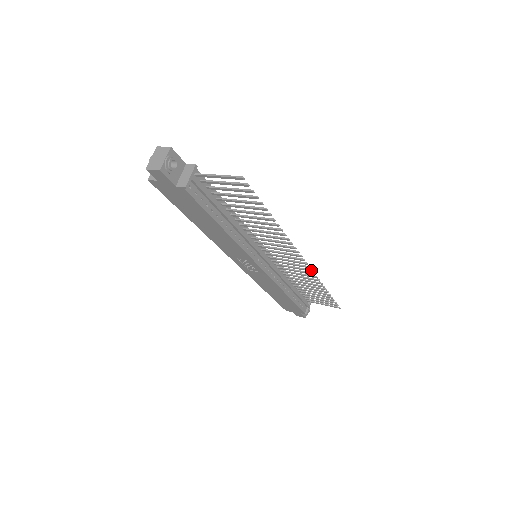
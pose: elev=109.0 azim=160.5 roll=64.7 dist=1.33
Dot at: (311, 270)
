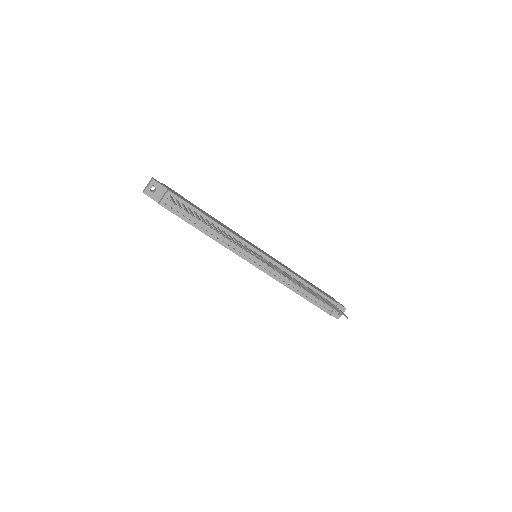
Dot at: (284, 276)
